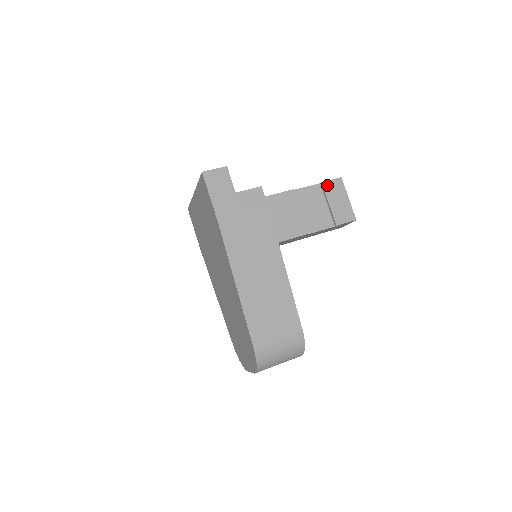
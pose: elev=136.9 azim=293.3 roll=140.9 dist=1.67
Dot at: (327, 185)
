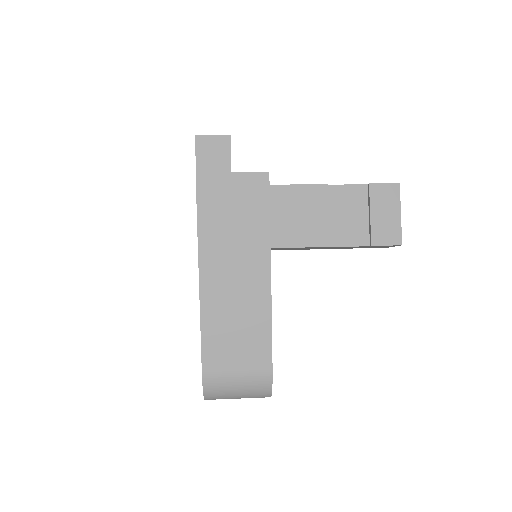
Dot at: (376, 189)
